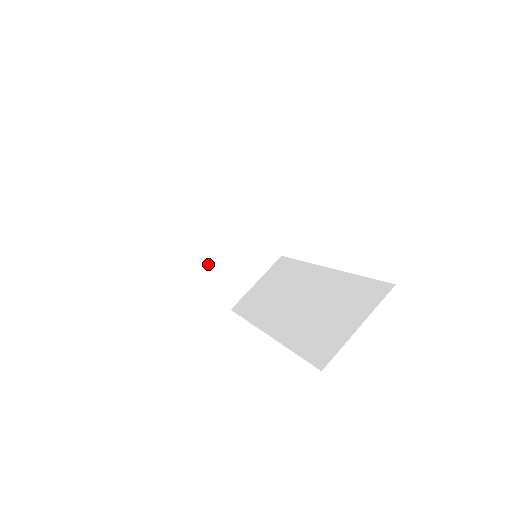
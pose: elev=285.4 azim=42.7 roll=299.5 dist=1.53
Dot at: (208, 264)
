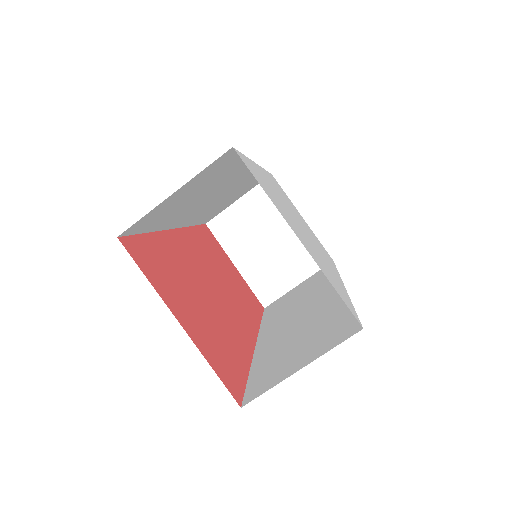
Dot at: (248, 255)
